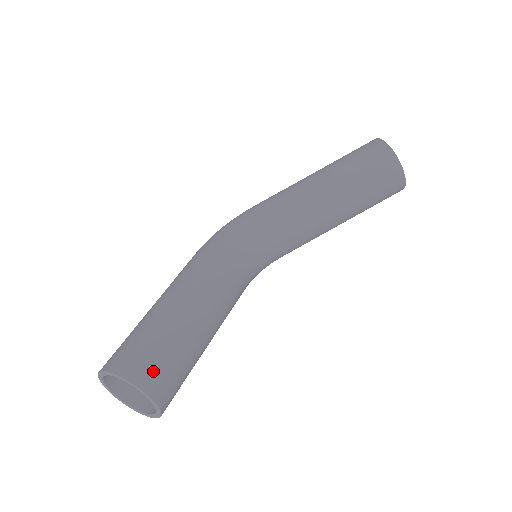
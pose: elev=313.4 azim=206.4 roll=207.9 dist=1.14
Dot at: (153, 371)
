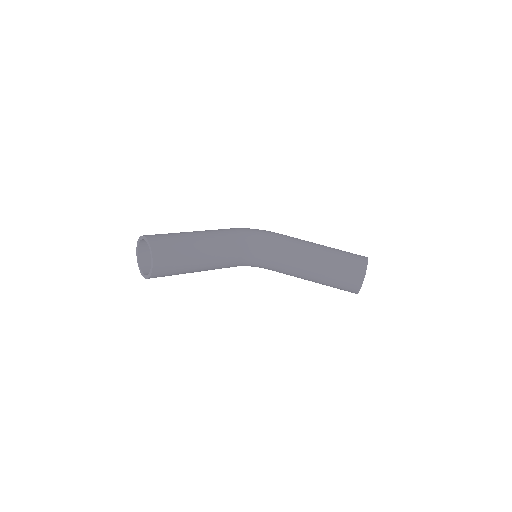
Dot at: (164, 256)
